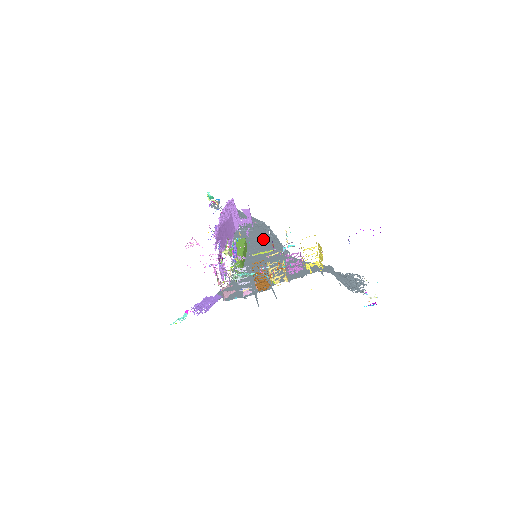
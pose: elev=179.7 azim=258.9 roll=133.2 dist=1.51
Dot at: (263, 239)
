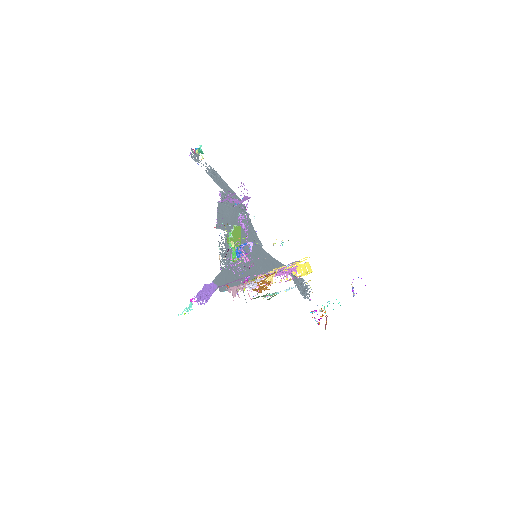
Dot at: (242, 221)
